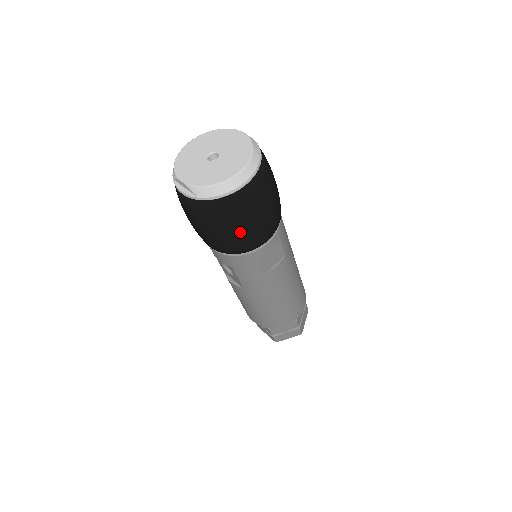
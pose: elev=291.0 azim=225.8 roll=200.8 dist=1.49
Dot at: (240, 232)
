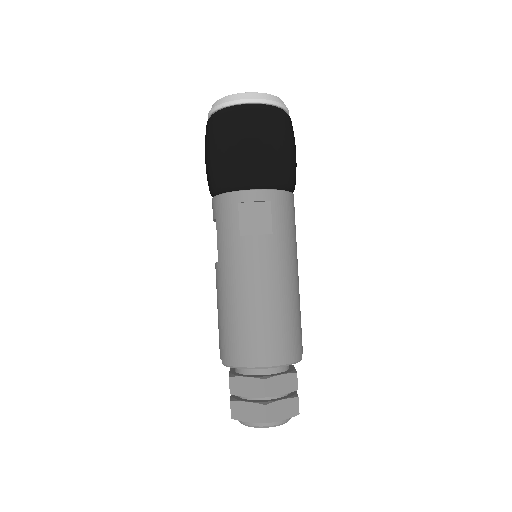
Dot at: (227, 150)
